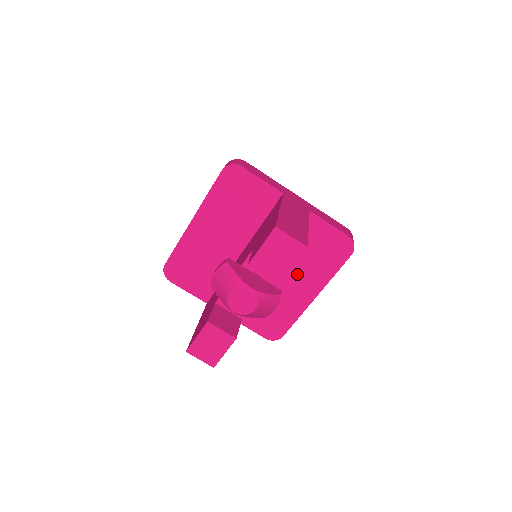
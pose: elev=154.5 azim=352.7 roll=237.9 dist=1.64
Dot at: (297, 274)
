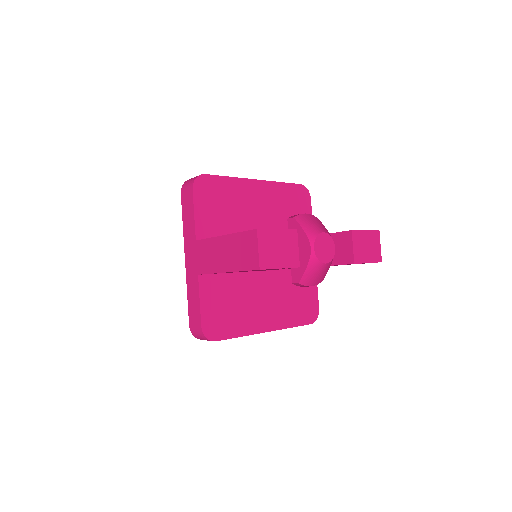
Dot at: (275, 299)
